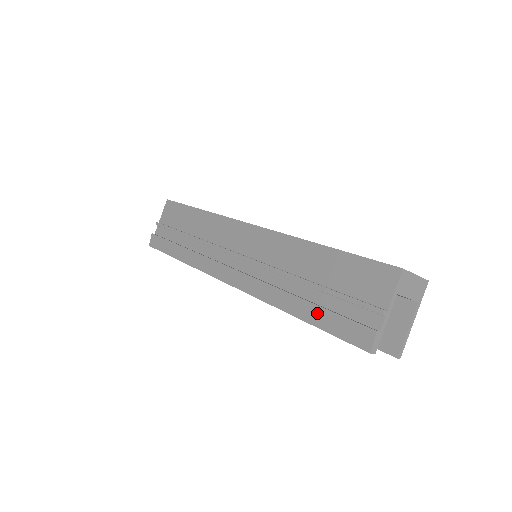
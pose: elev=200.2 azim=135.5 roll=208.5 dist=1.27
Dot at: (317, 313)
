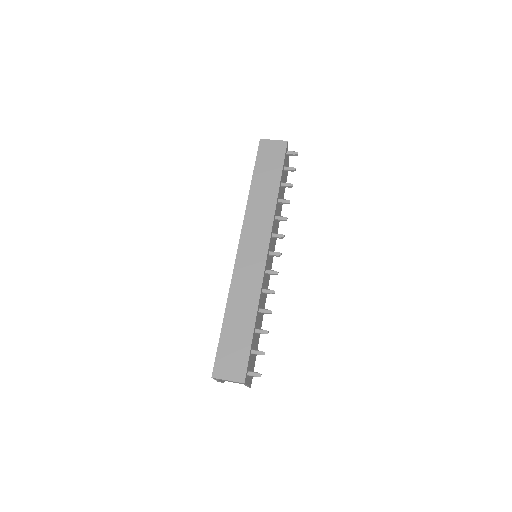
Dot at: occluded
